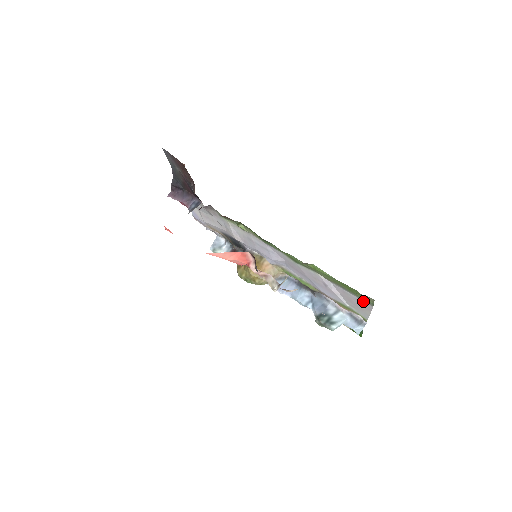
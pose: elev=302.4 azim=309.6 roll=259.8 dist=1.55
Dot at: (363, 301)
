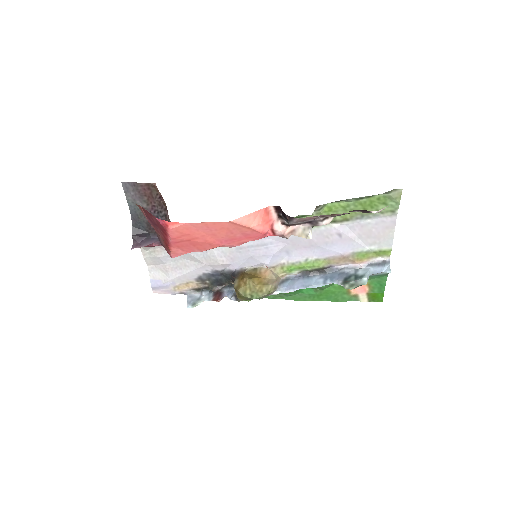
Dot at: (385, 218)
